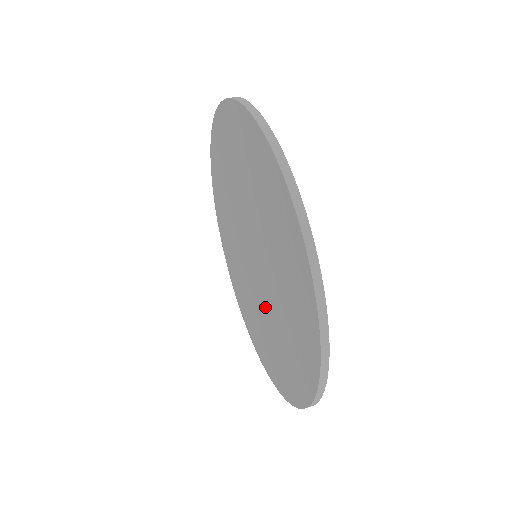
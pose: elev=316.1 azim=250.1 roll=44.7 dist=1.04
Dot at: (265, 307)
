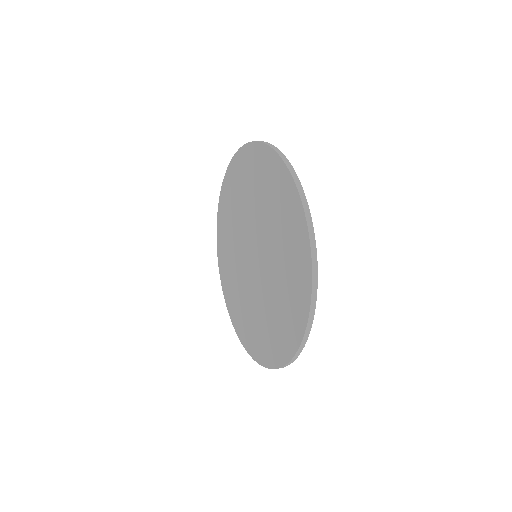
Dot at: (262, 292)
